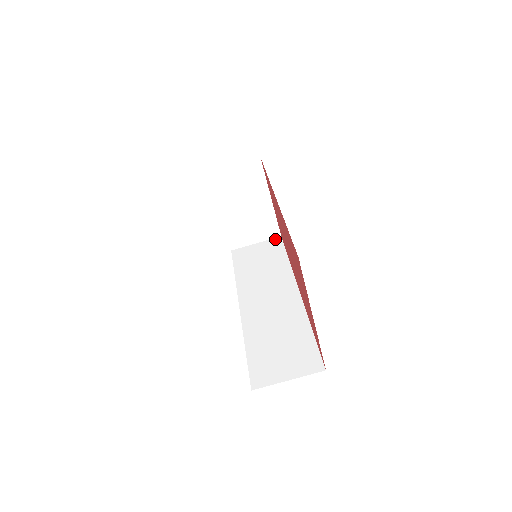
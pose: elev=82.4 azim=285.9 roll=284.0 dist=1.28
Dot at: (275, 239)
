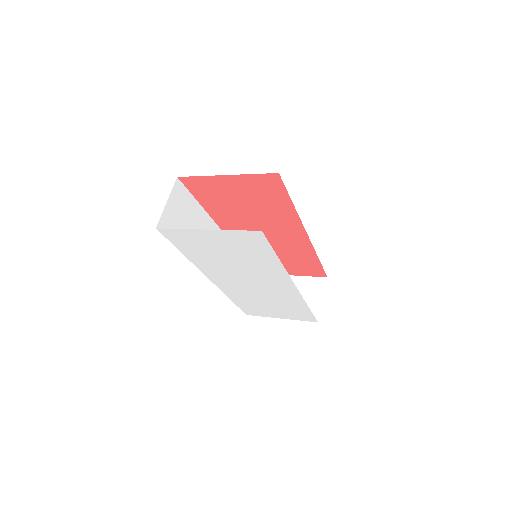
Dot at: (325, 282)
